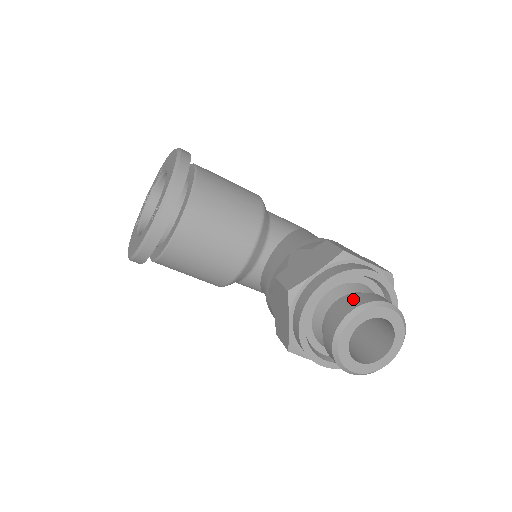
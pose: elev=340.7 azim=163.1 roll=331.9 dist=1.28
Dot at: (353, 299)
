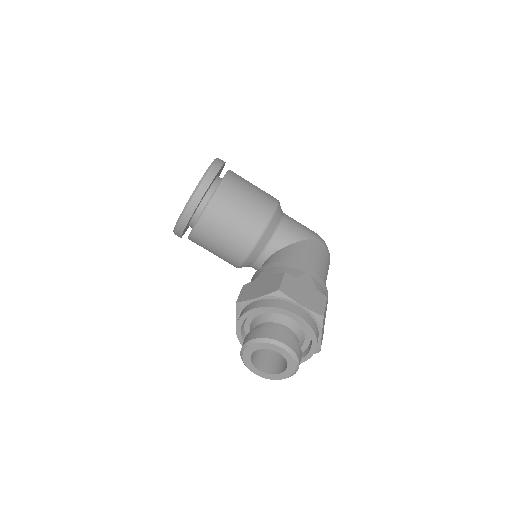
Dot at: (262, 330)
